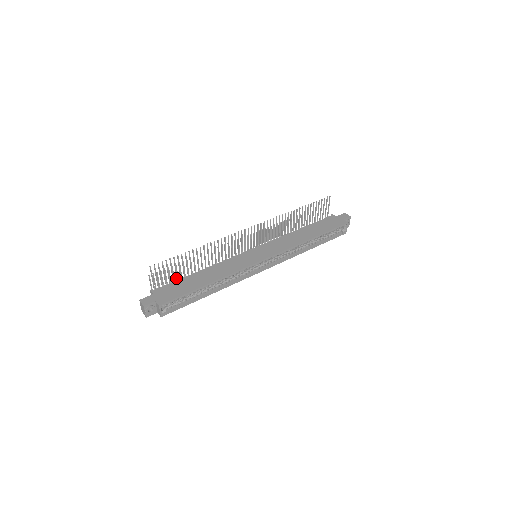
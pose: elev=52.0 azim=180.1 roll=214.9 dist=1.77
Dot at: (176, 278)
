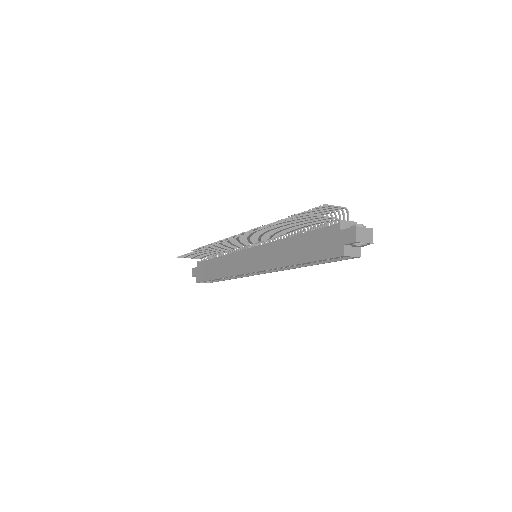
Dot at: occluded
